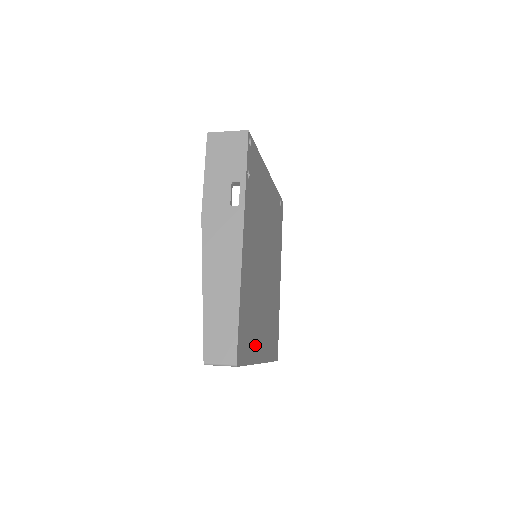
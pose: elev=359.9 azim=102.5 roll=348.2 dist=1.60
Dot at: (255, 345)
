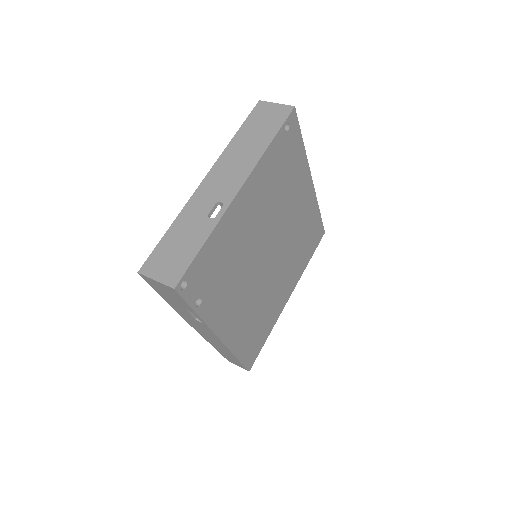
Dot at: (273, 314)
